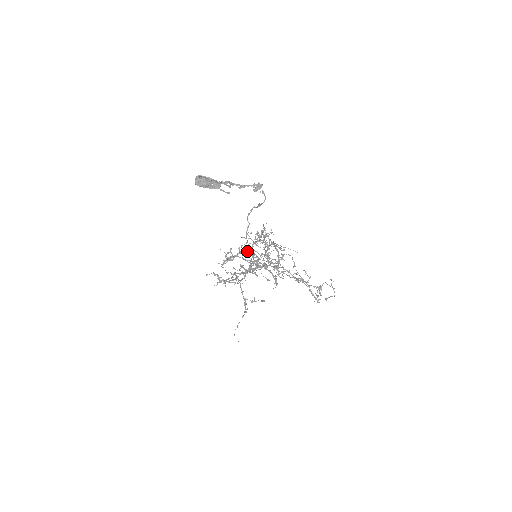
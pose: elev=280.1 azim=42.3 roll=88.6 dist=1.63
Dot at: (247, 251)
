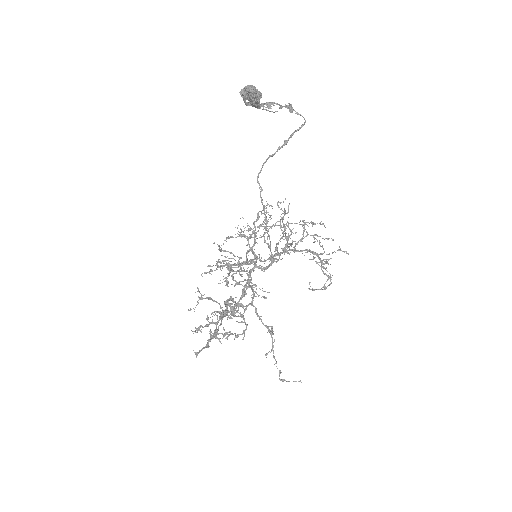
Dot at: (251, 247)
